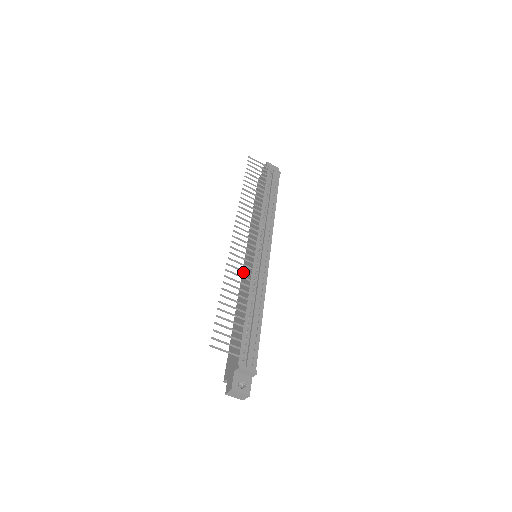
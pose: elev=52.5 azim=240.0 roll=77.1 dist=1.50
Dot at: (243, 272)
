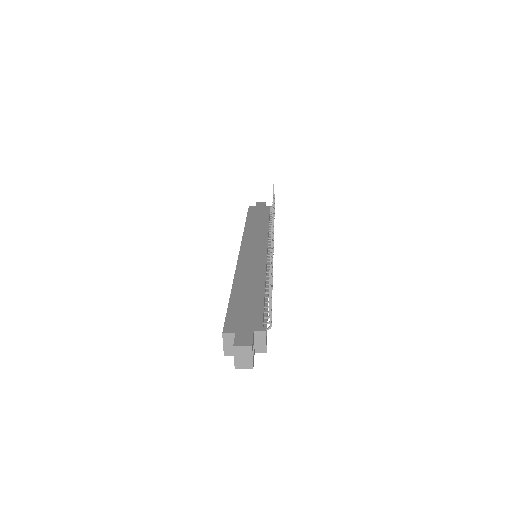
Dot at: (242, 257)
